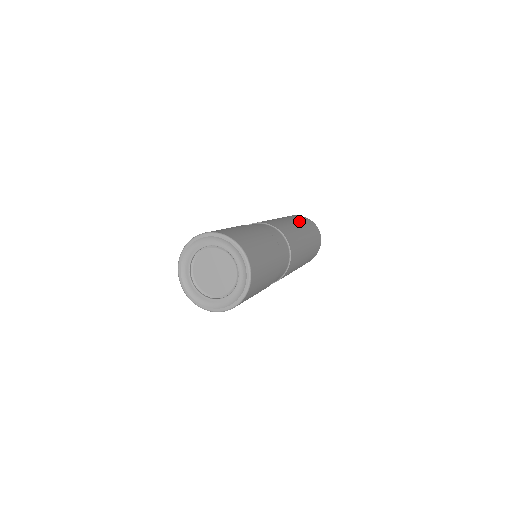
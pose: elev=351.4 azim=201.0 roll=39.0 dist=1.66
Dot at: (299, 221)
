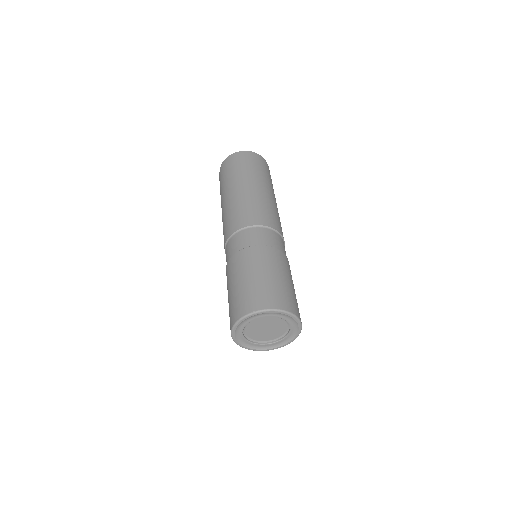
Dot at: (262, 177)
